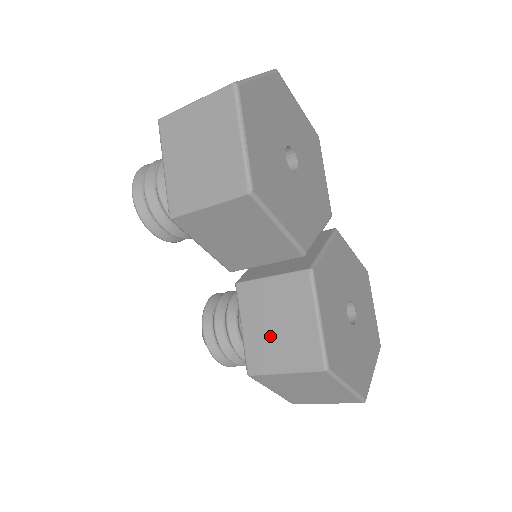
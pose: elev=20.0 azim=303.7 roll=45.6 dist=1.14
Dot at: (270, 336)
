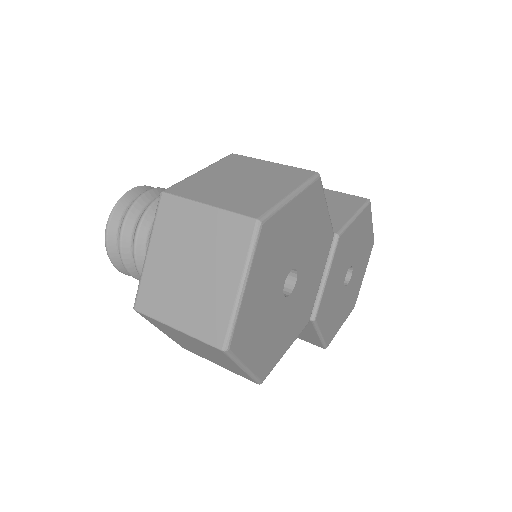
Dot at: occluded
